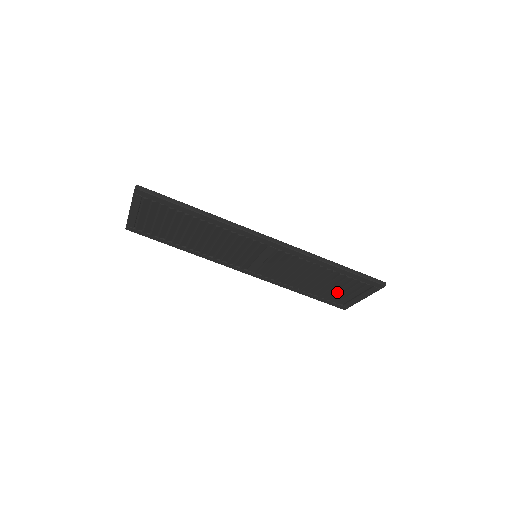
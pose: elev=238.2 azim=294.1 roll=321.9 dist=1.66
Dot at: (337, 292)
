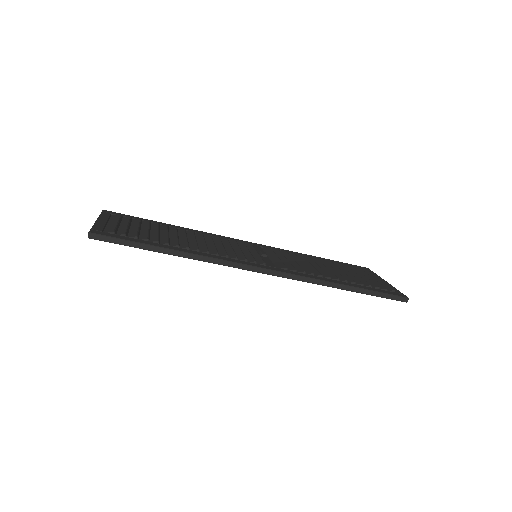
Dot at: occluded
